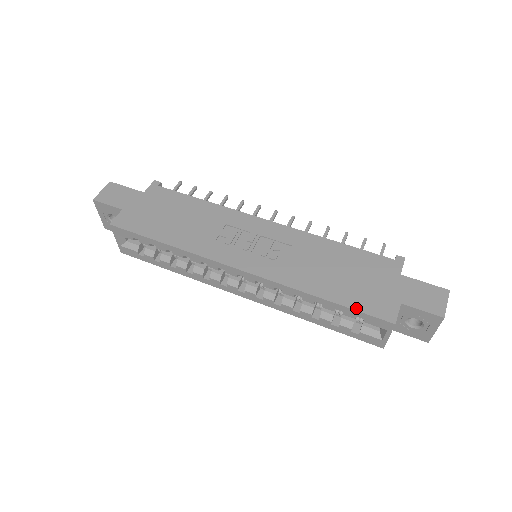
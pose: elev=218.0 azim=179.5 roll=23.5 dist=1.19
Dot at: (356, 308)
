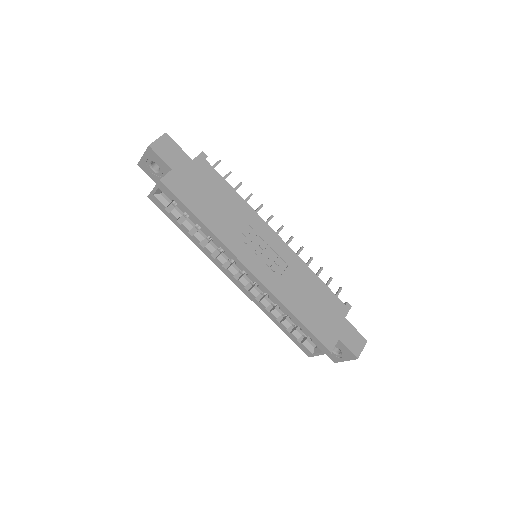
Dot at: (313, 332)
